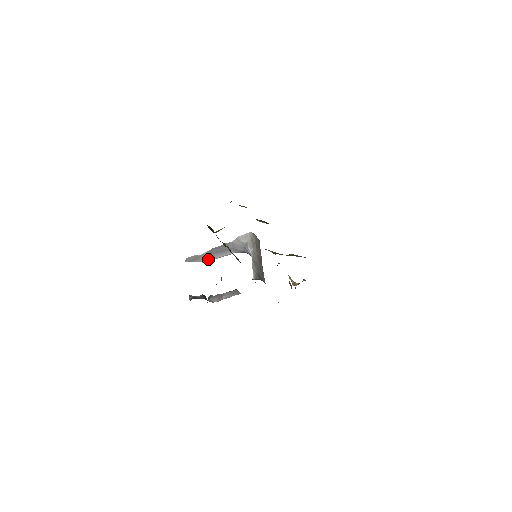
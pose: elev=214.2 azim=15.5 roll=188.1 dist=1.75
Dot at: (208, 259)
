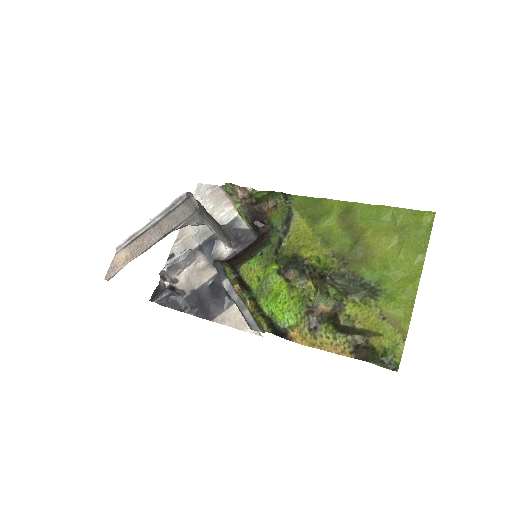
Dot at: (127, 251)
